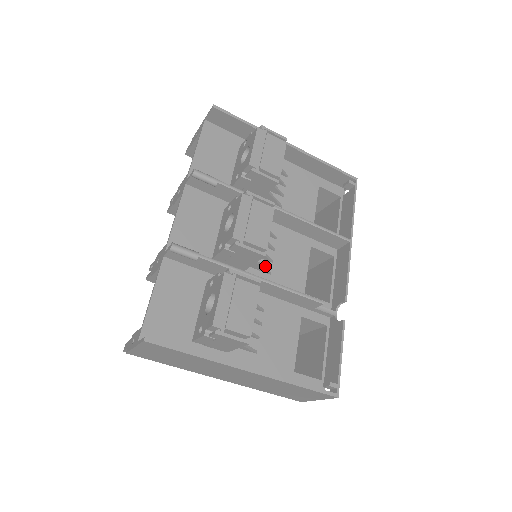
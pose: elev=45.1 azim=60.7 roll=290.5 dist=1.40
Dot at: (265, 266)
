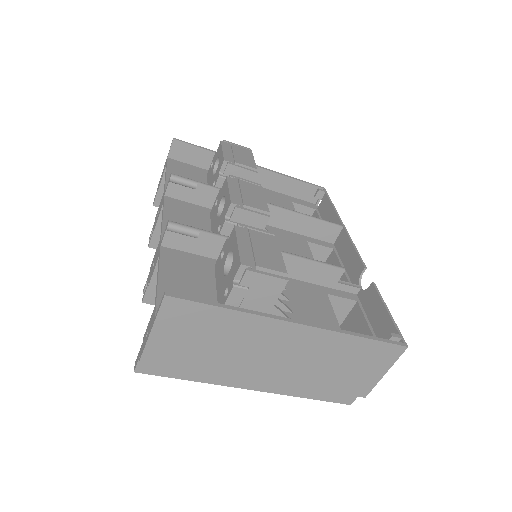
Dot at: occluded
